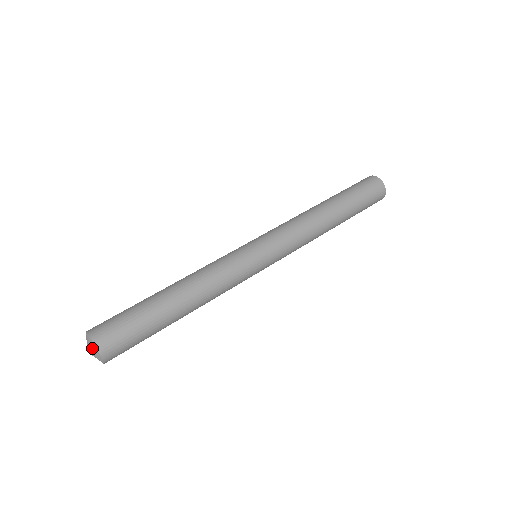
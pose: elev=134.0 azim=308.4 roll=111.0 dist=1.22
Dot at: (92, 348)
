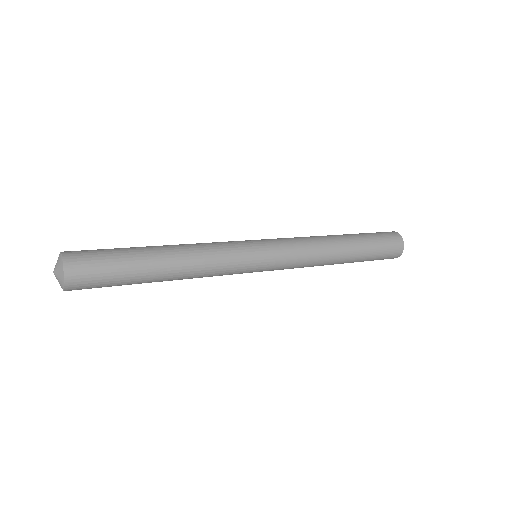
Dot at: (58, 261)
